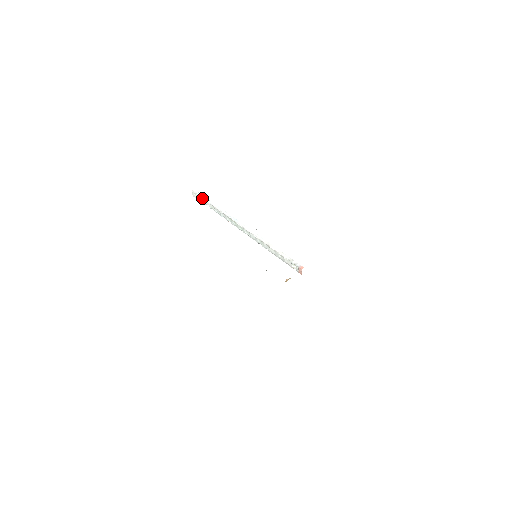
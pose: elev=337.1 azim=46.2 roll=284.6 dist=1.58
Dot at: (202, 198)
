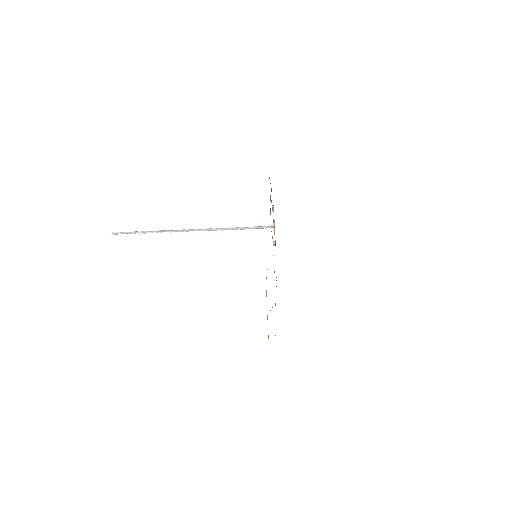
Dot at: (128, 232)
